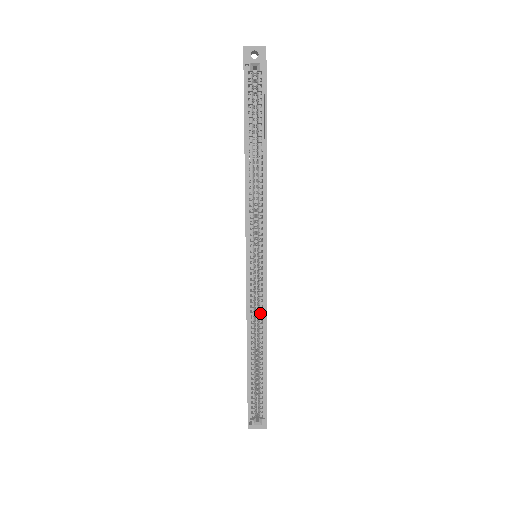
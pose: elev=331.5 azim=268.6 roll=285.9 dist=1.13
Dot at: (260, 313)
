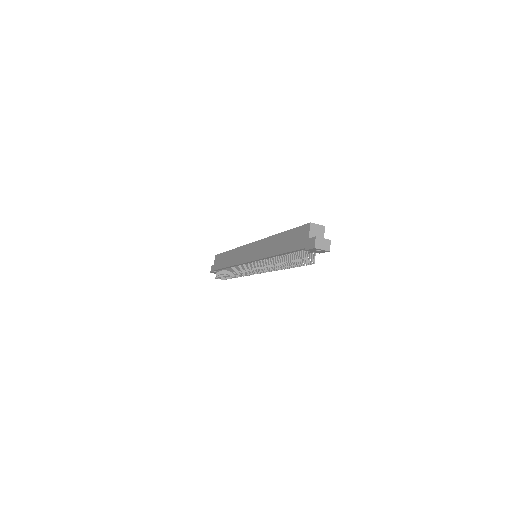
Dot at: occluded
